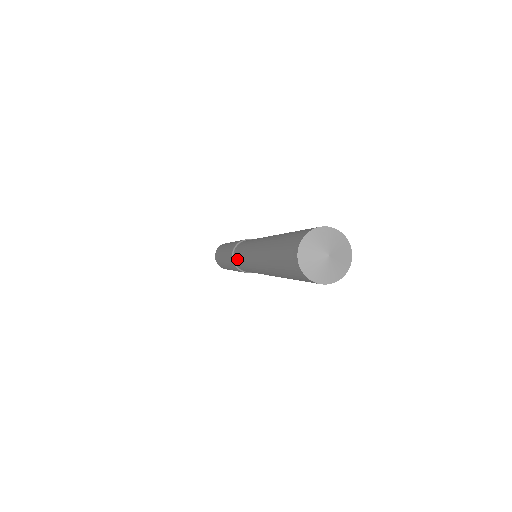
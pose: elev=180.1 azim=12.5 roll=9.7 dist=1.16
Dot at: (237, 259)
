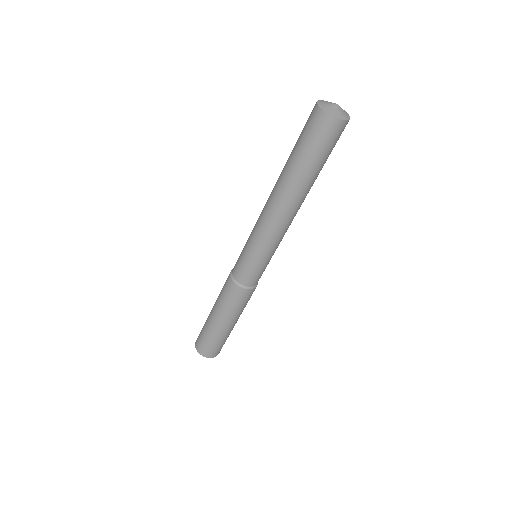
Dot at: (239, 263)
